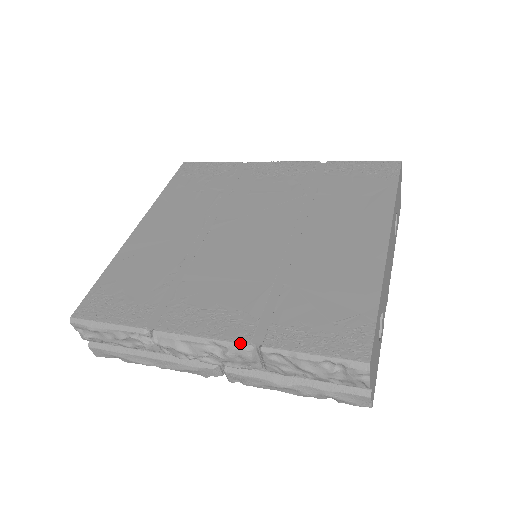
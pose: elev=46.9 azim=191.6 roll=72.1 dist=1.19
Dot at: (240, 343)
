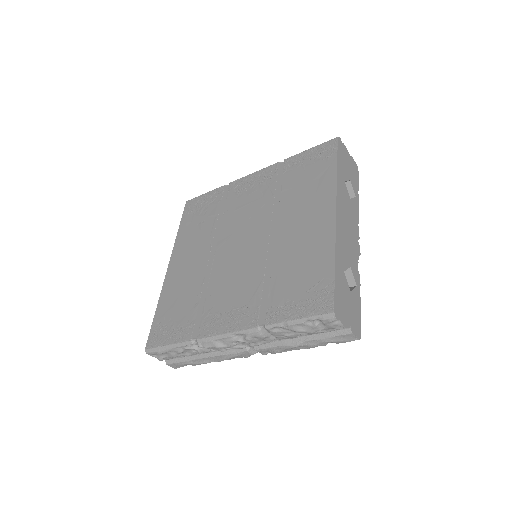
Dot at: (251, 328)
